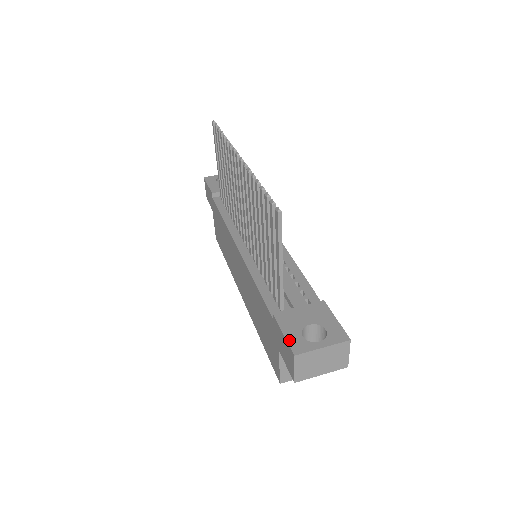
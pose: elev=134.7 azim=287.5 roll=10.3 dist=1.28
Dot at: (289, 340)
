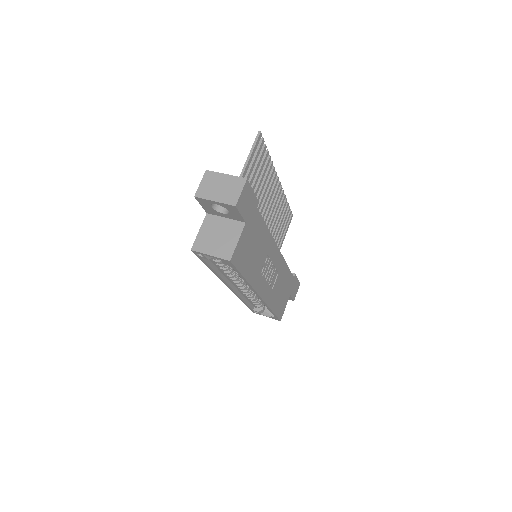
Dot at: occluded
